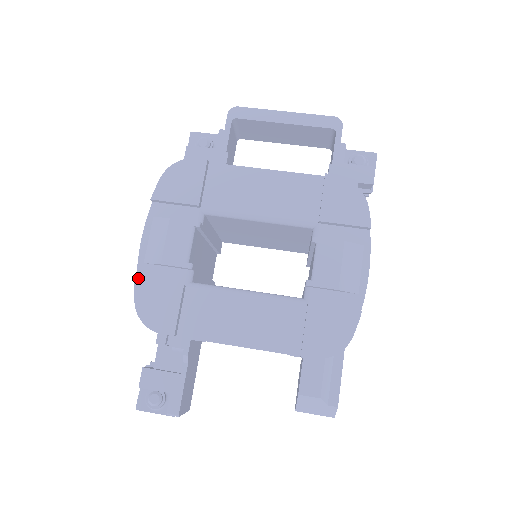
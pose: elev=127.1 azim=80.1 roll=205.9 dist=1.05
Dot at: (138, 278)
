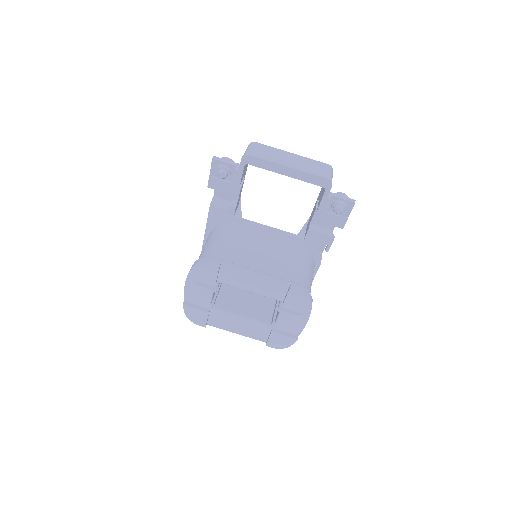
Dot at: (185, 305)
